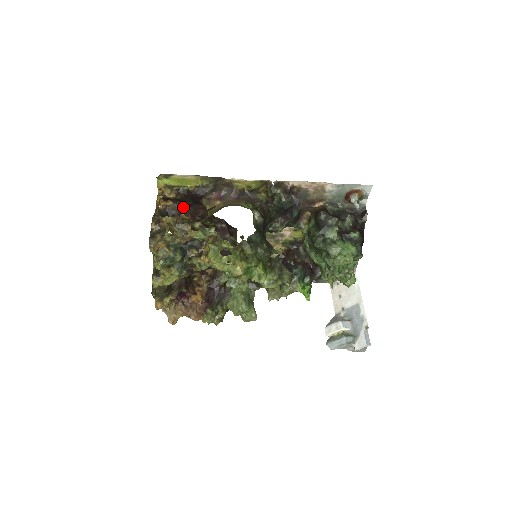
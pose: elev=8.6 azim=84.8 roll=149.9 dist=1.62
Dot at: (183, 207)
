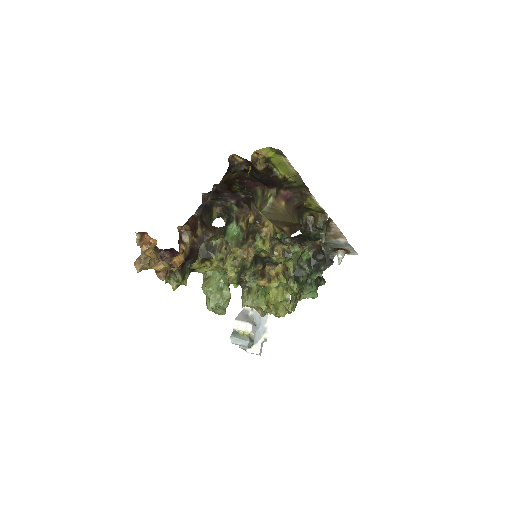
Dot at: (246, 172)
